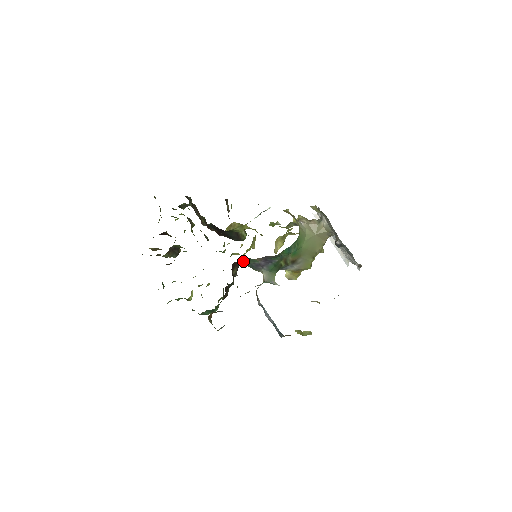
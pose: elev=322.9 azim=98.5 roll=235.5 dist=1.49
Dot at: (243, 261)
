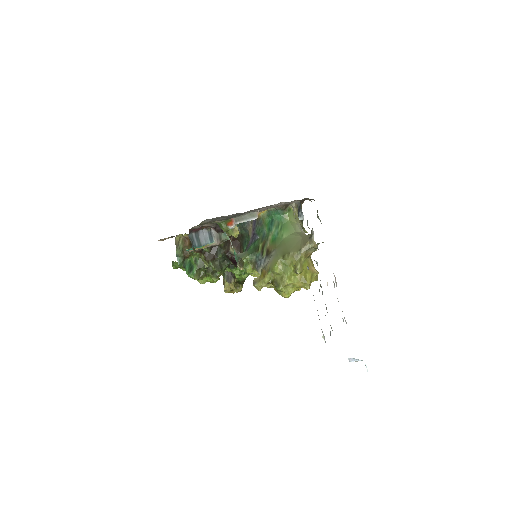
Dot at: (244, 243)
